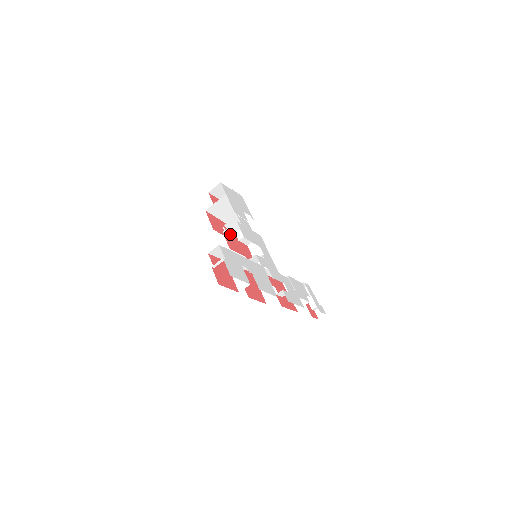
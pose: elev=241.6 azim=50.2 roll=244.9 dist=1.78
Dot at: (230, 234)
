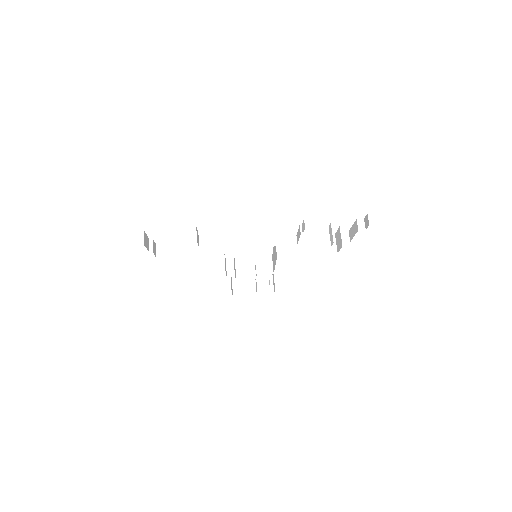
Dot at: occluded
